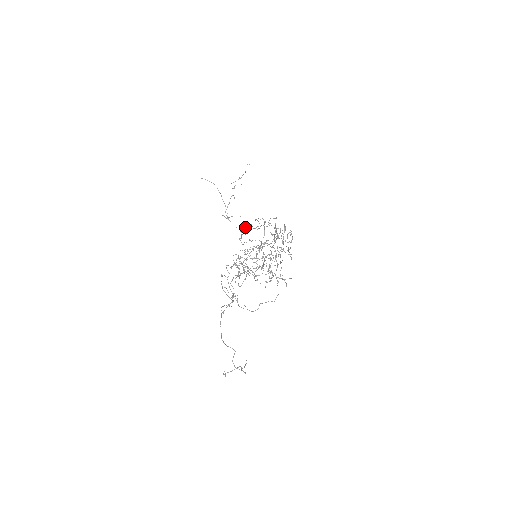
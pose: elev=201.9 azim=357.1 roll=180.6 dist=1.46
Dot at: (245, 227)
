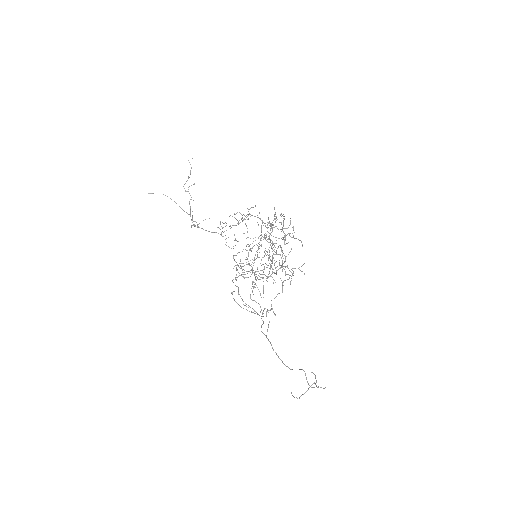
Dot at: occluded
